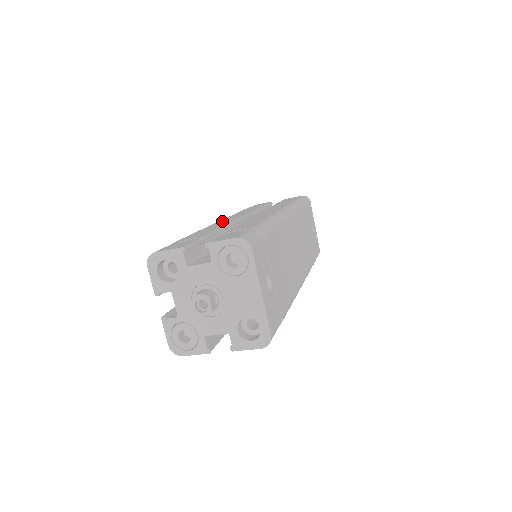
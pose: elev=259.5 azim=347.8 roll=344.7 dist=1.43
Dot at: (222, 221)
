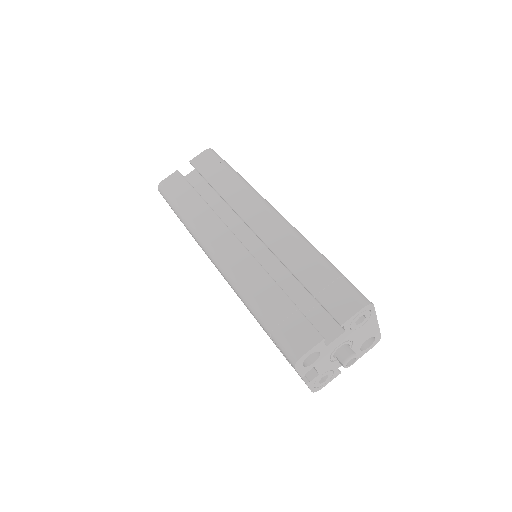
Dot at: (225, 252)
